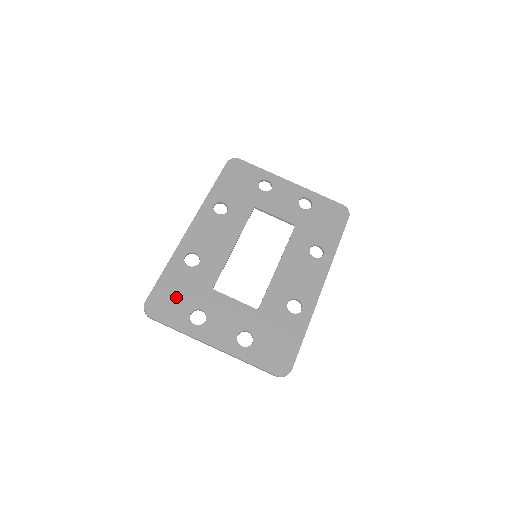
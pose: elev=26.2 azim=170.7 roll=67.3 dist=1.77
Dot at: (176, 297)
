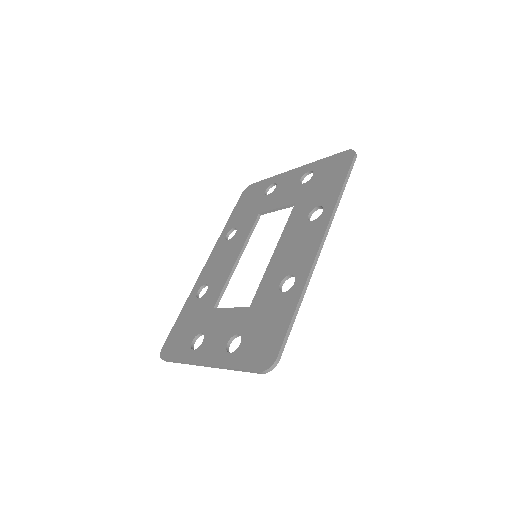
Dot at: (184, 331)
